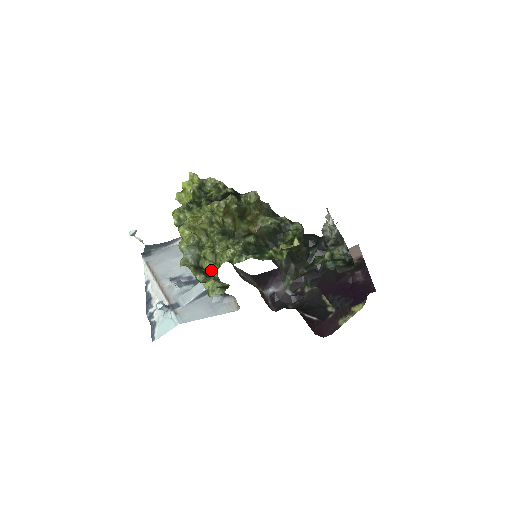
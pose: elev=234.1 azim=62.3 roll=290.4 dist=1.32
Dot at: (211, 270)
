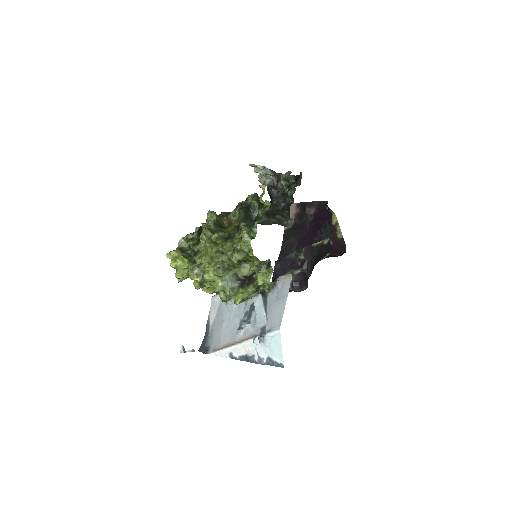
Dot at: (250, 269)
